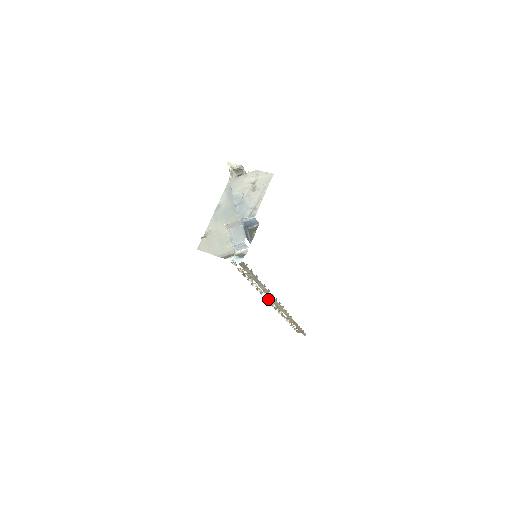
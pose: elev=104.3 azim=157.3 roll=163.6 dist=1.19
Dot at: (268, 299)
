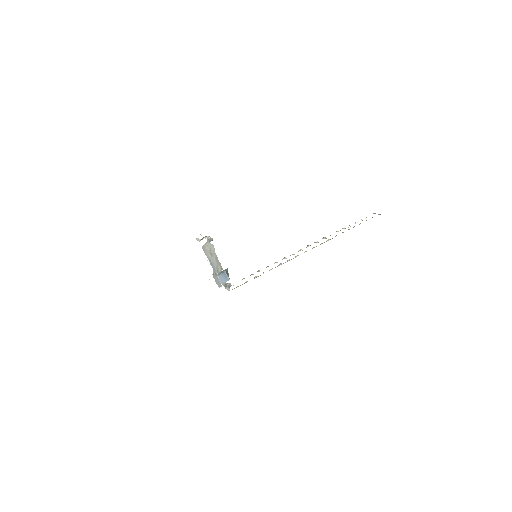
Dot at: (294, 254)
